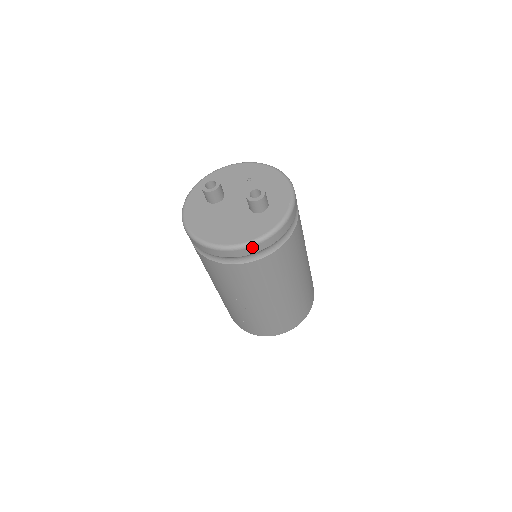
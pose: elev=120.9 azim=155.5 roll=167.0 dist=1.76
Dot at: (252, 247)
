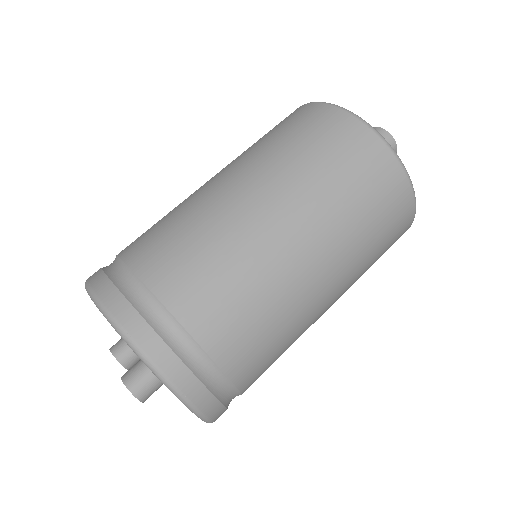
Dot at: (215, 420)
